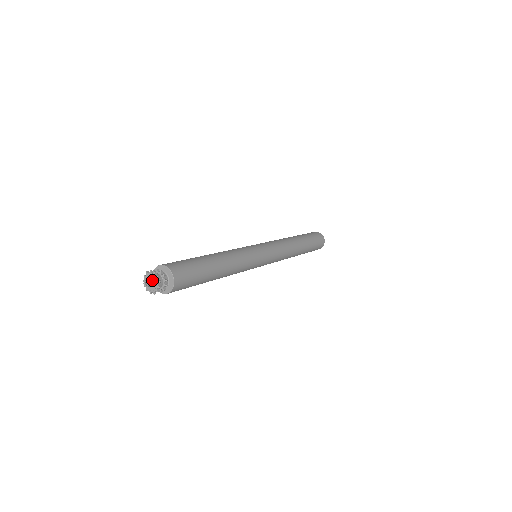
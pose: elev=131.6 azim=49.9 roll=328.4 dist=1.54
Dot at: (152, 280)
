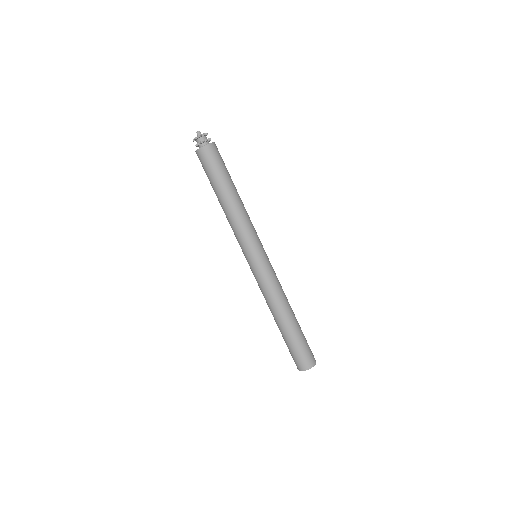
Dot at: occluded
